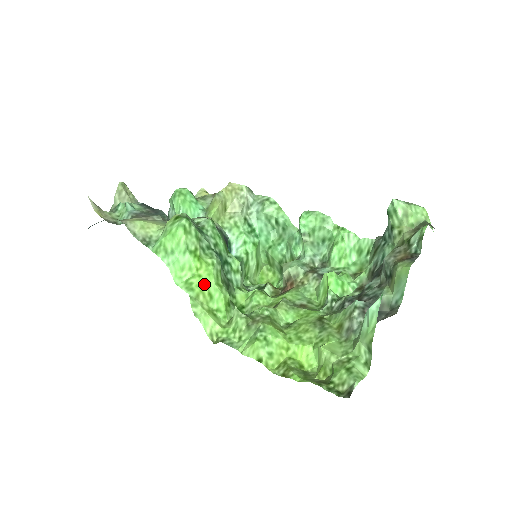
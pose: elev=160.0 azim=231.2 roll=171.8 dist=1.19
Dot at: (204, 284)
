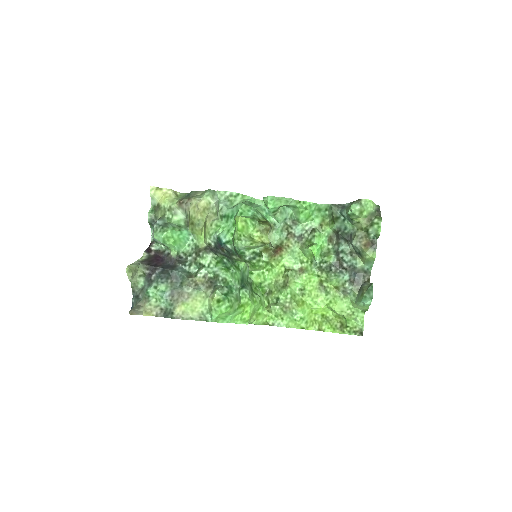
Dot at: (250, 312)
